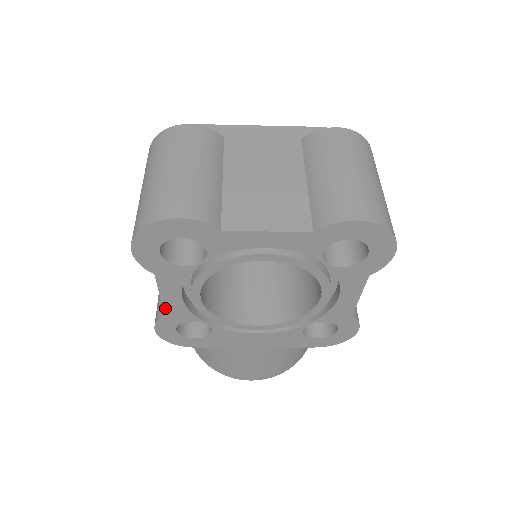
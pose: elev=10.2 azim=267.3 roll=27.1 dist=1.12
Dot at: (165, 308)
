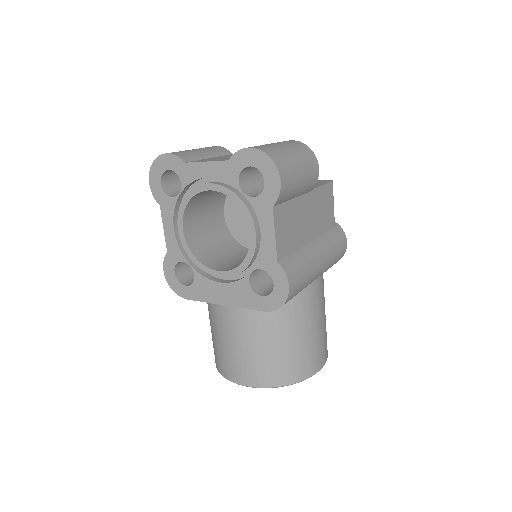
Dot at: (167, 244)
